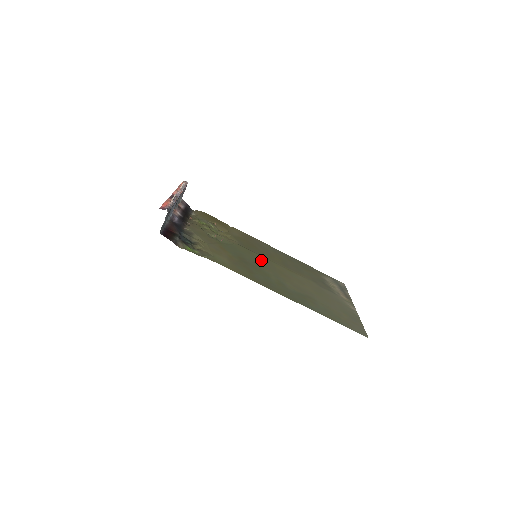
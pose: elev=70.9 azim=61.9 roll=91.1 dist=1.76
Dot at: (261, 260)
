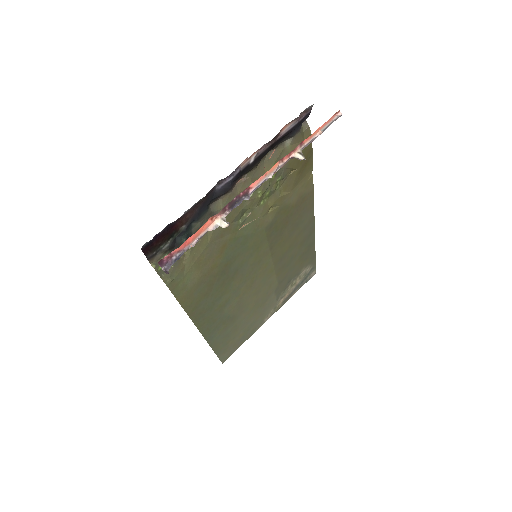
Dot at: (256, 260)
